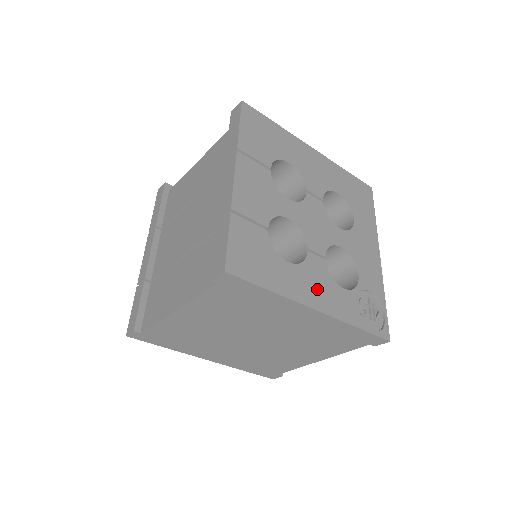
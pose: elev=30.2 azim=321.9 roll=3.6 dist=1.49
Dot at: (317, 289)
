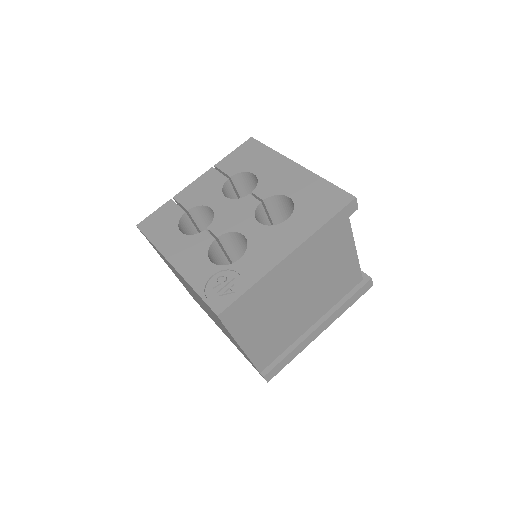
Dot at: (186, 253)
